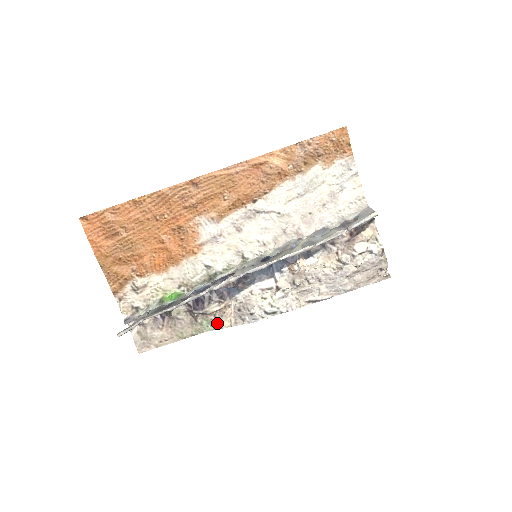
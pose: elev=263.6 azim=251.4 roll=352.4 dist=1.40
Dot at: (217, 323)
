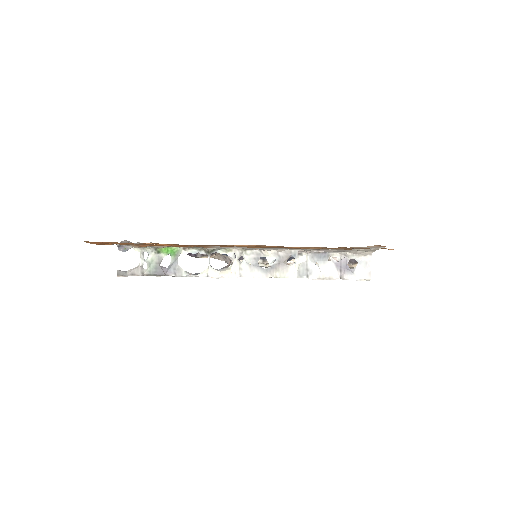
Dot at: occluded
